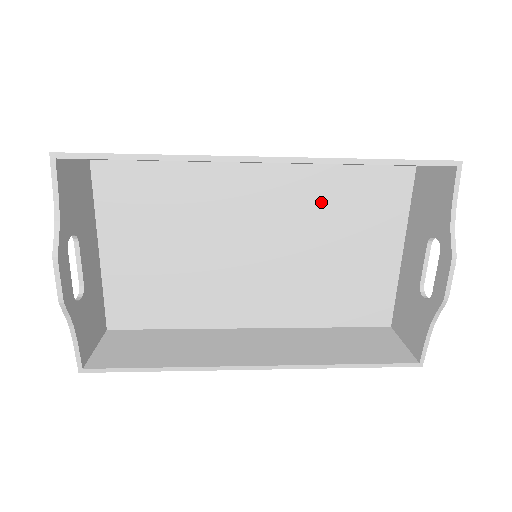
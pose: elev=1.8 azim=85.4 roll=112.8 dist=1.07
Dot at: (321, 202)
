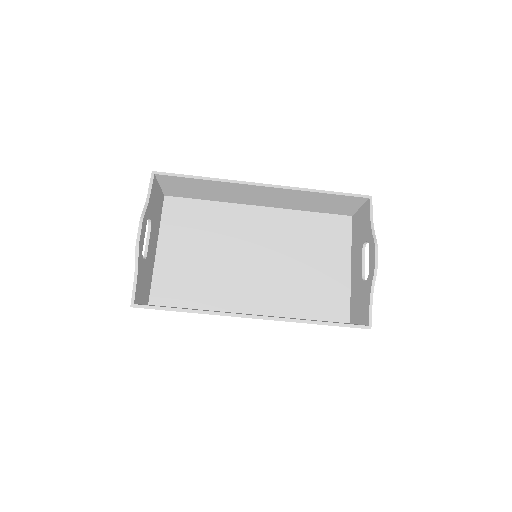
Dot at: (297, 231)
